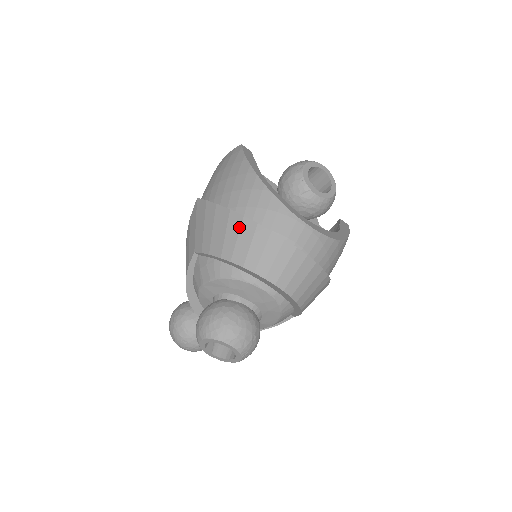
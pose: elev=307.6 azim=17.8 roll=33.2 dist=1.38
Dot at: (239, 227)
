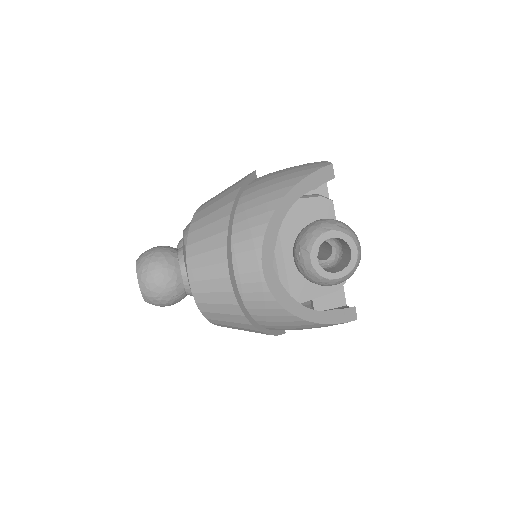
Dot at: (219, 218)
